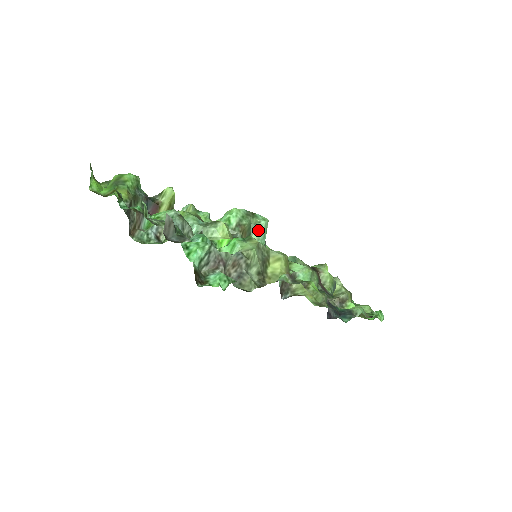
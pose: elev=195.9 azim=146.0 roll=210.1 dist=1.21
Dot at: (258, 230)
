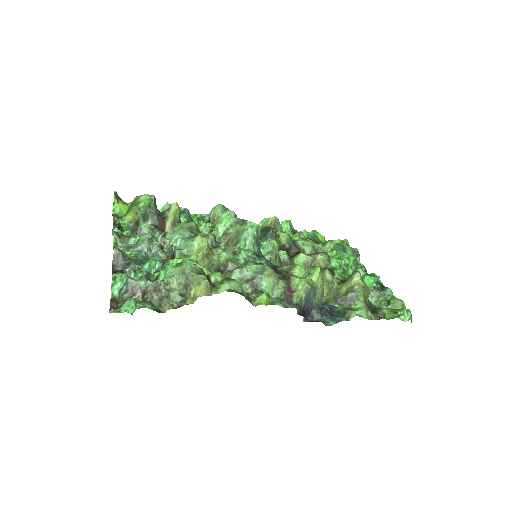
Dot at: (245, 237)
